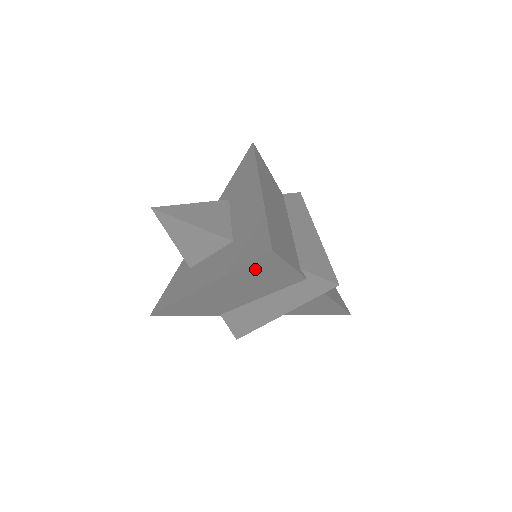
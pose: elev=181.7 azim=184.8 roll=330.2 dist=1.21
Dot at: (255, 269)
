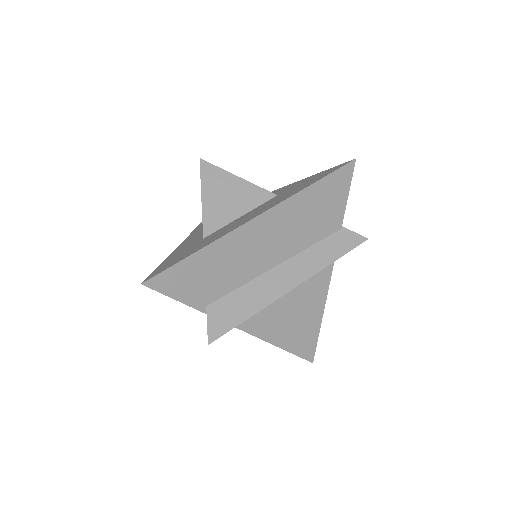
Dot at: occluded
